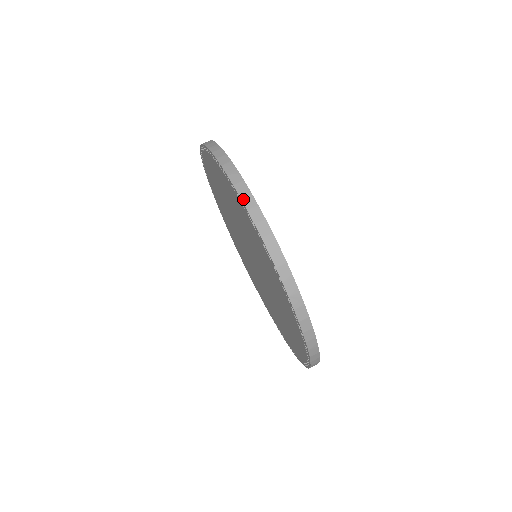
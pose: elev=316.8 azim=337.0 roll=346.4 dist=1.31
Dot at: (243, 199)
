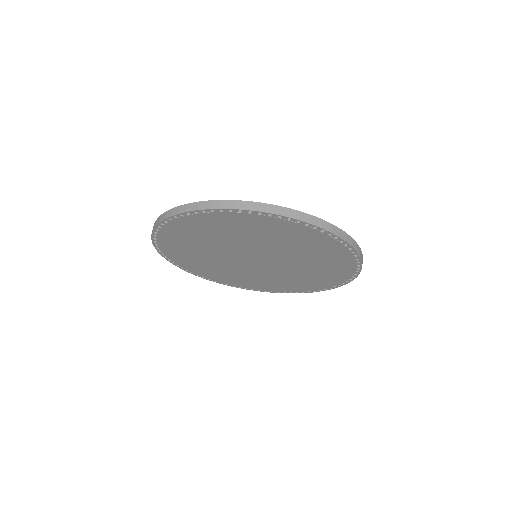
Dot at: (289, 216)
